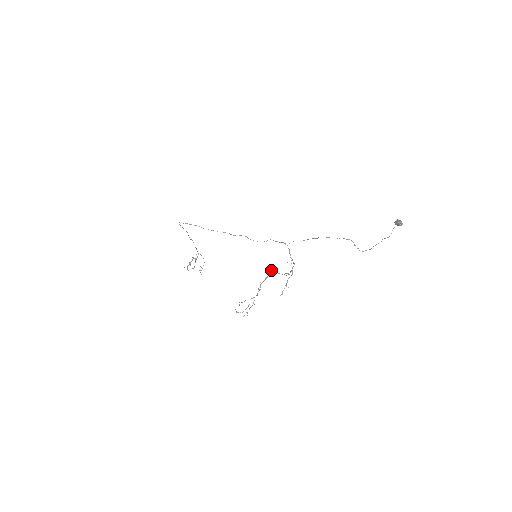
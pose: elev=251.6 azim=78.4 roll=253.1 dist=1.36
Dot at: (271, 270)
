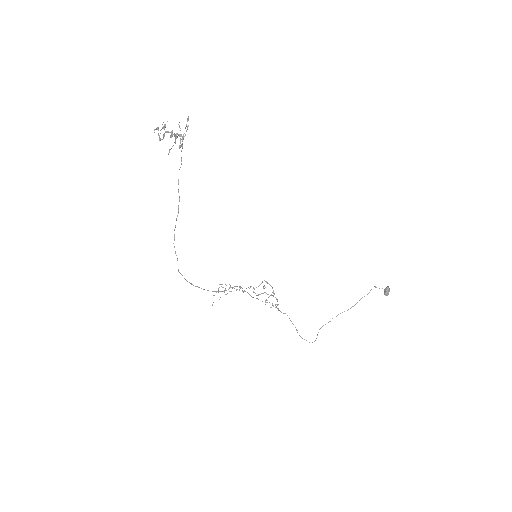
Dot at: occluded
